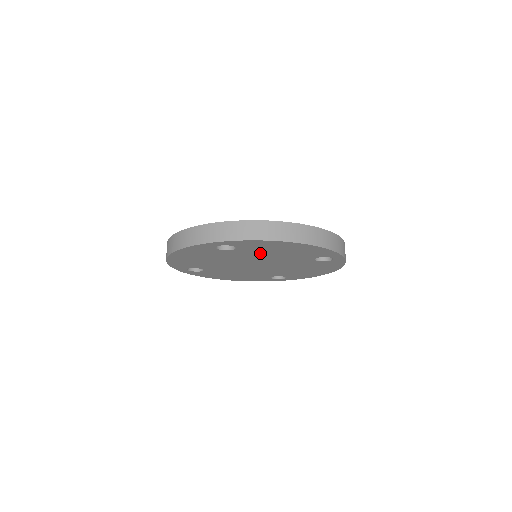
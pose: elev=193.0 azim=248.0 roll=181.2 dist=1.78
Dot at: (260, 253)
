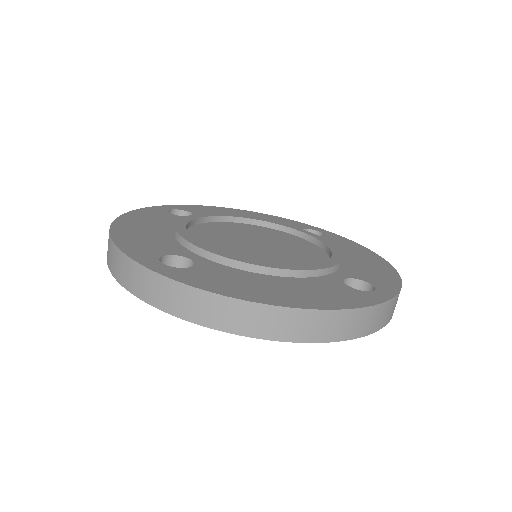
Dot at: occluded
